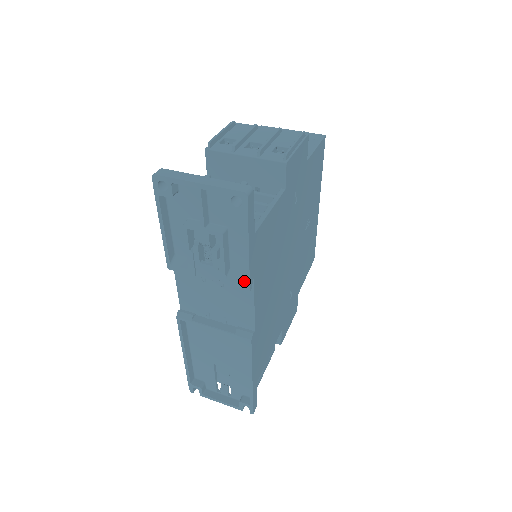
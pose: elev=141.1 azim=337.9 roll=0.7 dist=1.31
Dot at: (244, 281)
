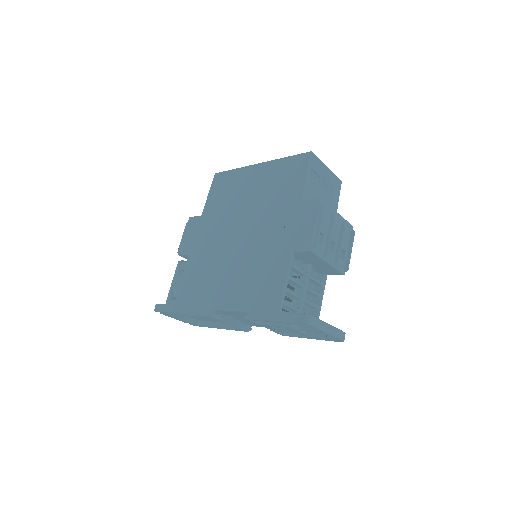
Dot at: (285, 333)
